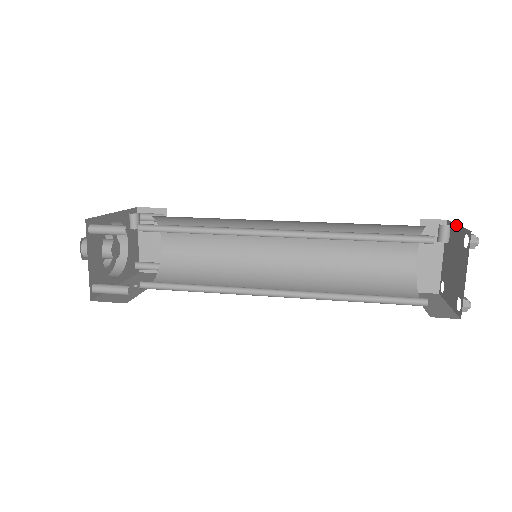
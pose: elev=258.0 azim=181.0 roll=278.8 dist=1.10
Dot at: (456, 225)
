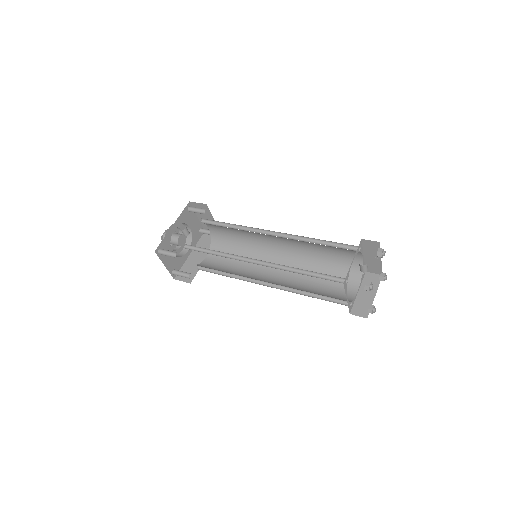
Dot at: occluded
